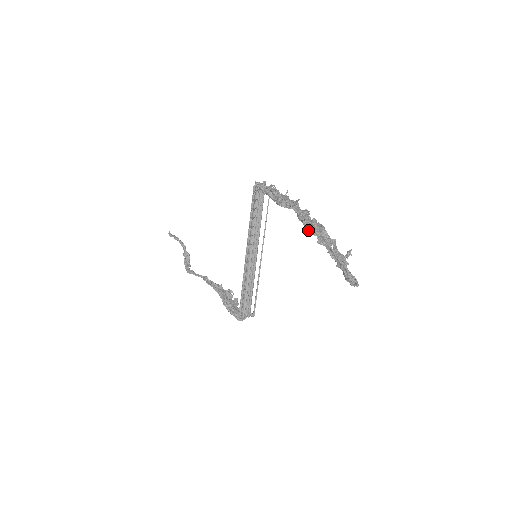
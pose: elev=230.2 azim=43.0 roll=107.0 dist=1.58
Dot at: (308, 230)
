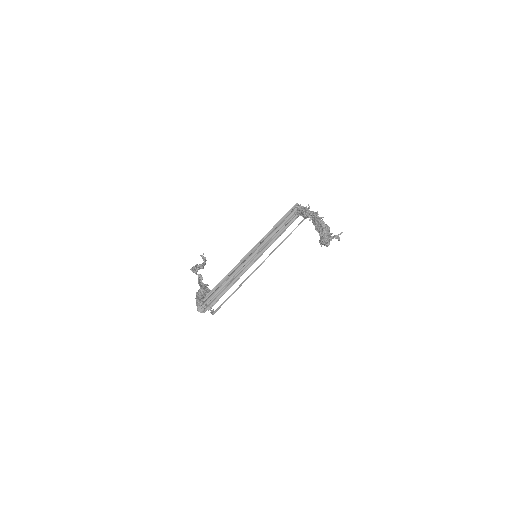
Dot at: (314, 222)
